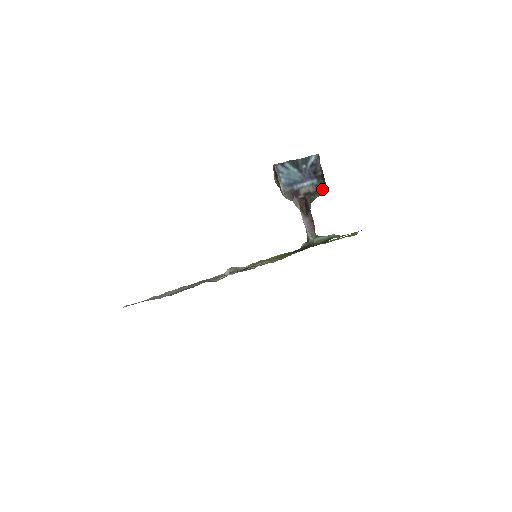
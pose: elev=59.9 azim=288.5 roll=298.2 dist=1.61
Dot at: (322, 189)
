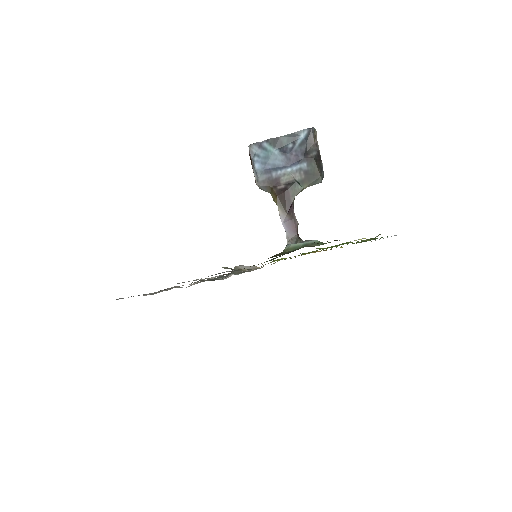
Dot at: (314, 176)
